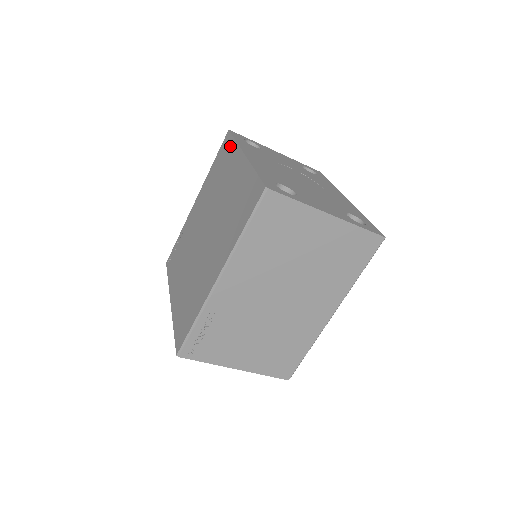
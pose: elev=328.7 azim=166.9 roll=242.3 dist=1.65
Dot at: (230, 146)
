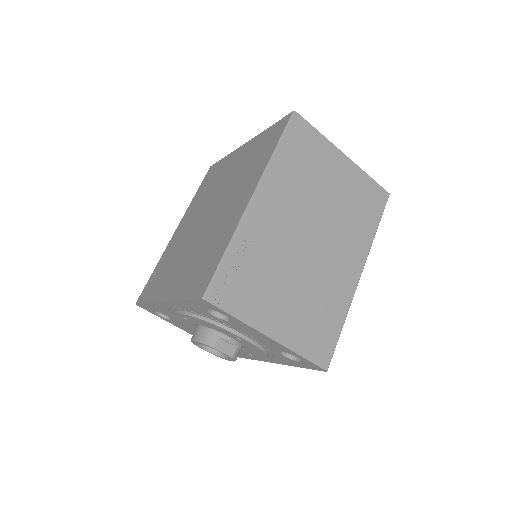
Dot at: (219, 164)
